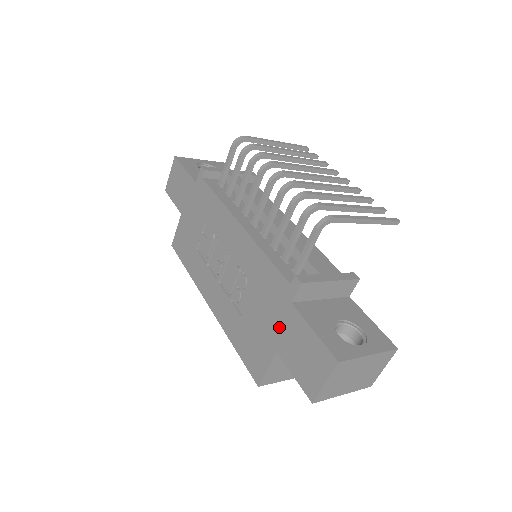
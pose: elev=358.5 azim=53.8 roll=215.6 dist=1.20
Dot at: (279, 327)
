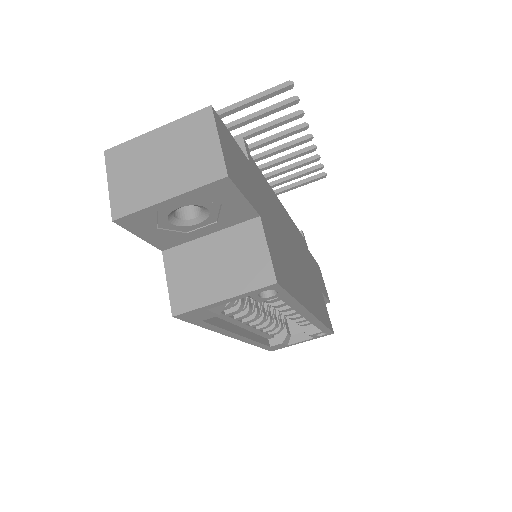
Dot at: occluded
